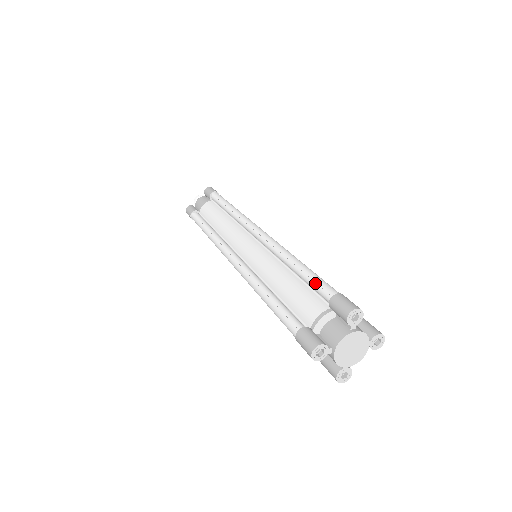
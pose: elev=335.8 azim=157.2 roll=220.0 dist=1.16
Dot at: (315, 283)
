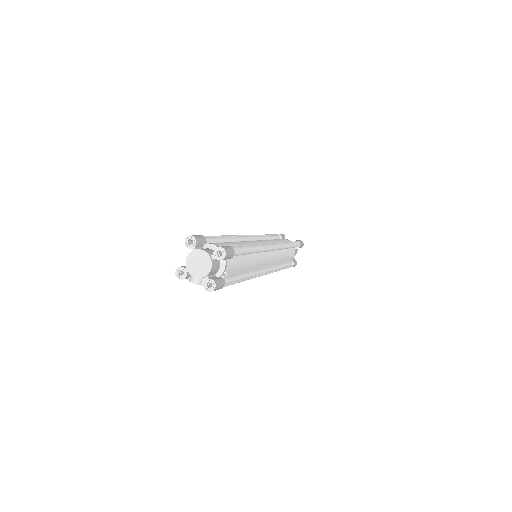
Dot at: (239, 247)
